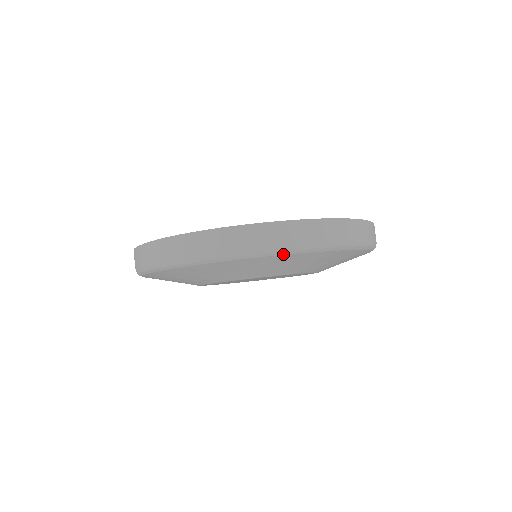
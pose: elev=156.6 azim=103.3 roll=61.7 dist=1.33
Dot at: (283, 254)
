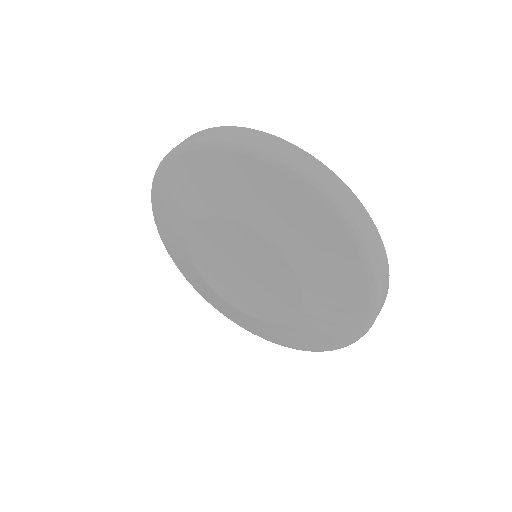
Dot at: (201, 148)
